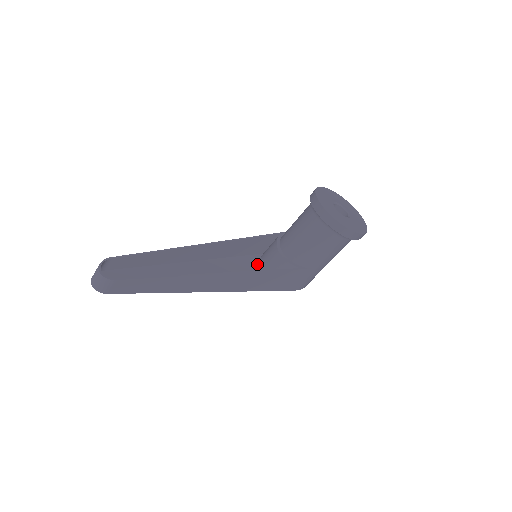
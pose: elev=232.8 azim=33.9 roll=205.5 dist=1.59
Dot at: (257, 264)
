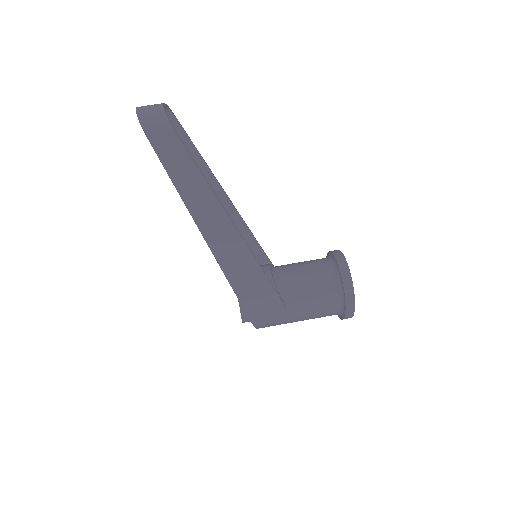
Dot at: occluded
